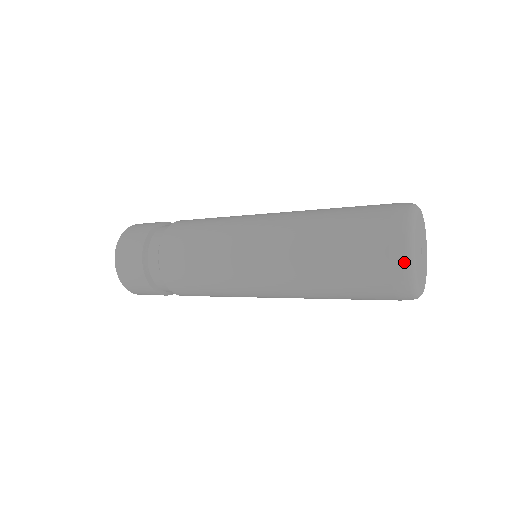
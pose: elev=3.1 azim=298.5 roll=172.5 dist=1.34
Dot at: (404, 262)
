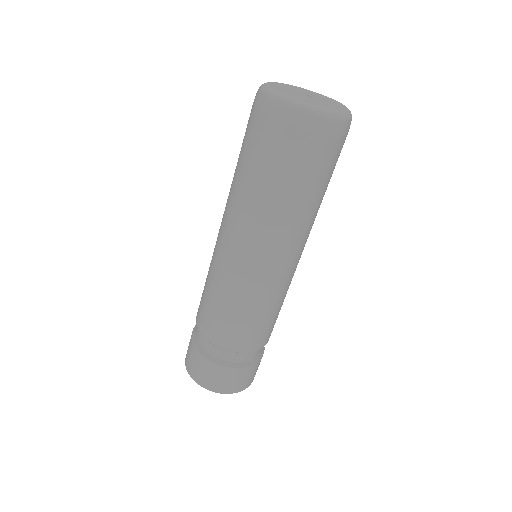
Dot at: (280, 105)
